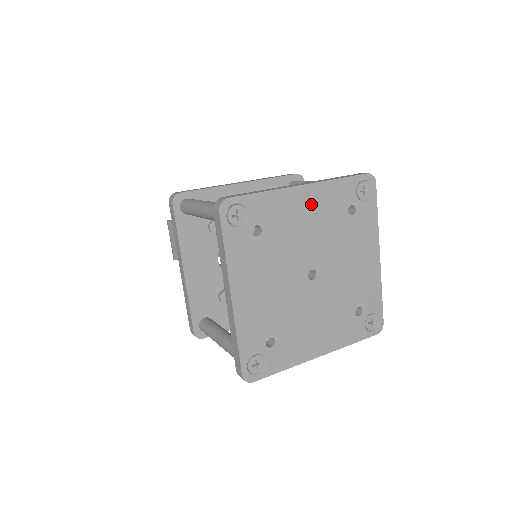
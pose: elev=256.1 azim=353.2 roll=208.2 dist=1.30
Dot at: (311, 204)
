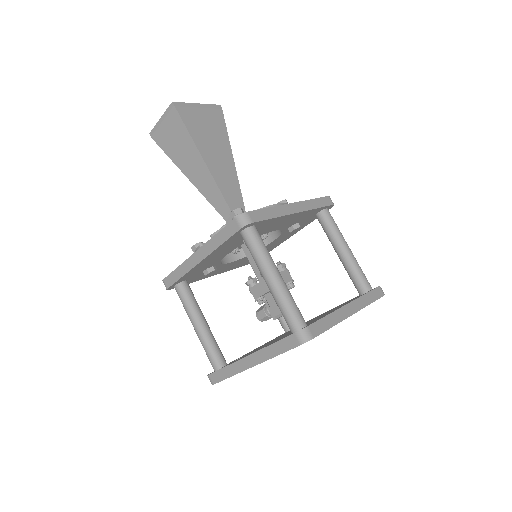
Dot at: occluded
